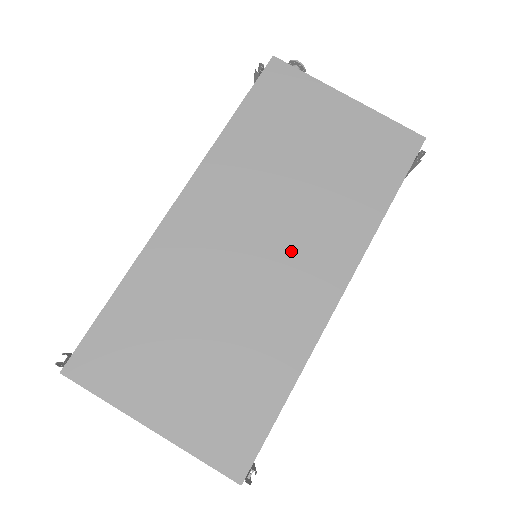
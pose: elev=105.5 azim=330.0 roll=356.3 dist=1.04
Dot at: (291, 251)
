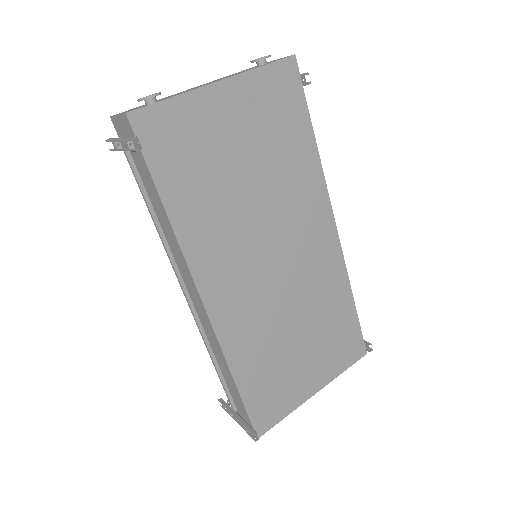
Dot at: (293, 241)
